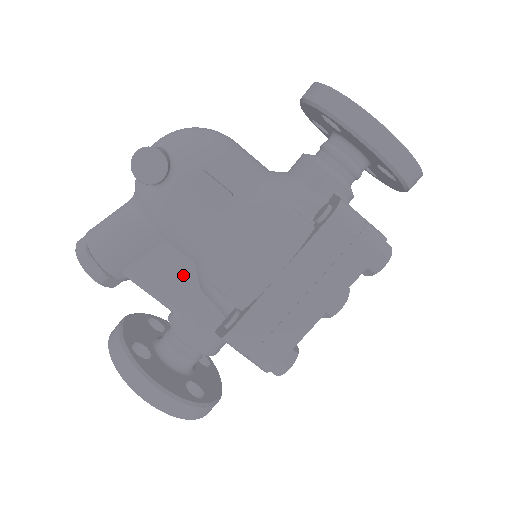
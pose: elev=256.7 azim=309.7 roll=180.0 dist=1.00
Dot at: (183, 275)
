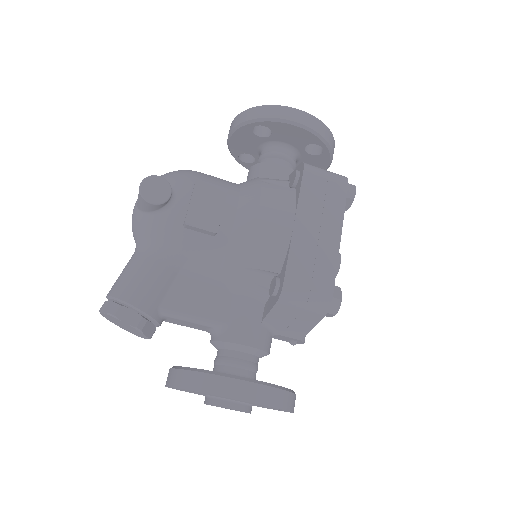
Dot at: (211, 287)
